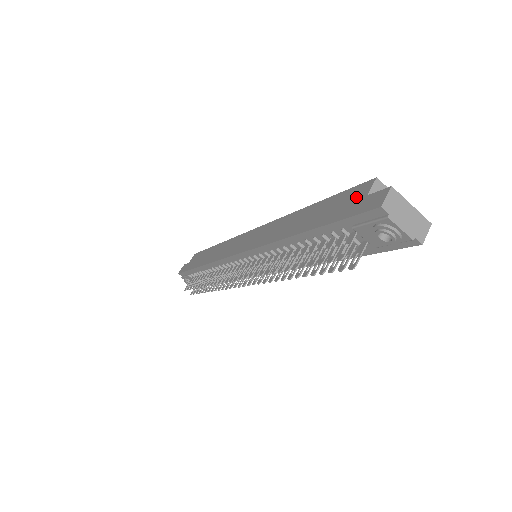
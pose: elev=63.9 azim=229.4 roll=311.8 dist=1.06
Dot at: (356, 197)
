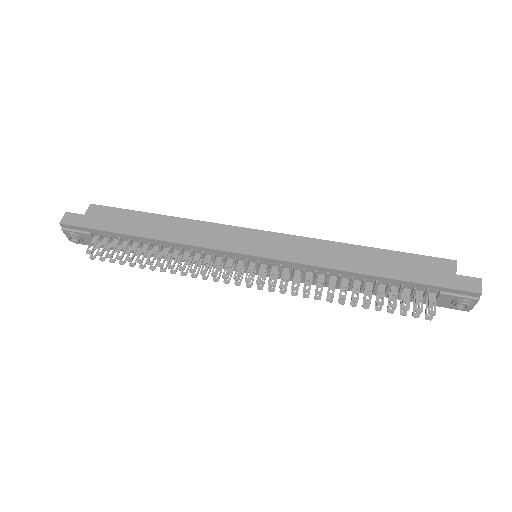
Dot at: (443, 270)
